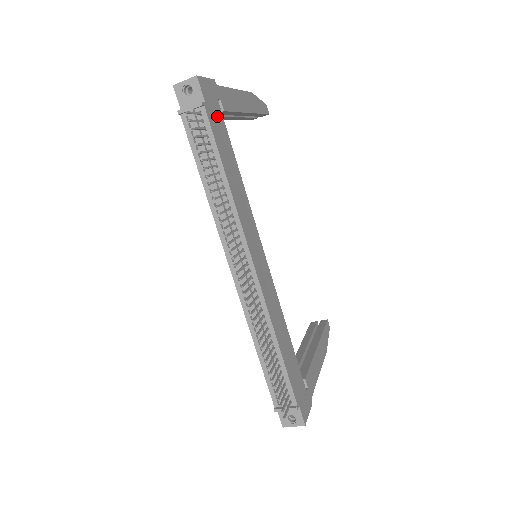
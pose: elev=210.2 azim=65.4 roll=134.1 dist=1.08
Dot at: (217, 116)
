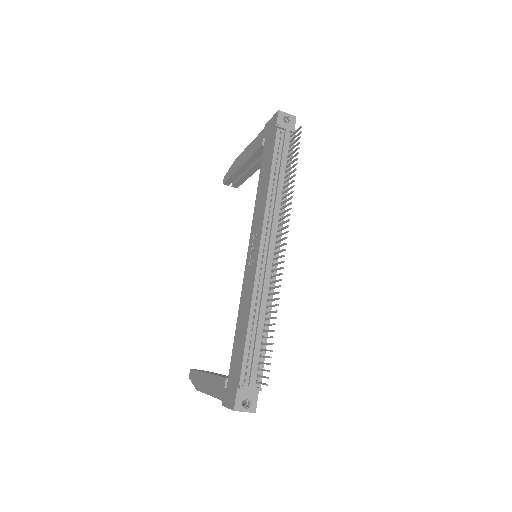
Dot at: occluded
